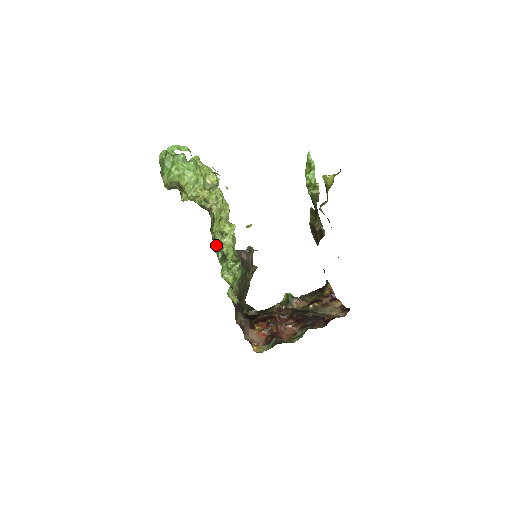
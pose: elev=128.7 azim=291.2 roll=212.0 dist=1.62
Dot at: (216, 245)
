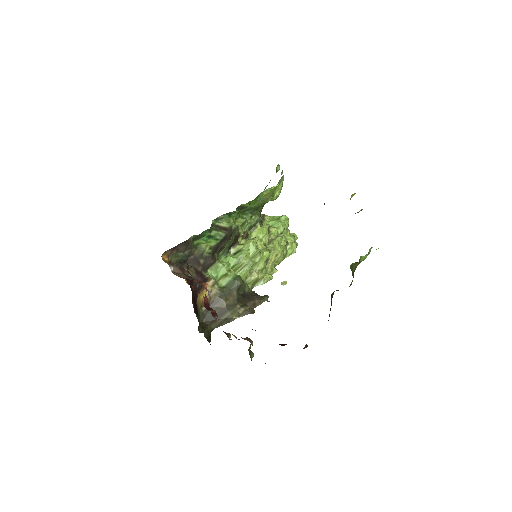
Dot at: (240, 226)
